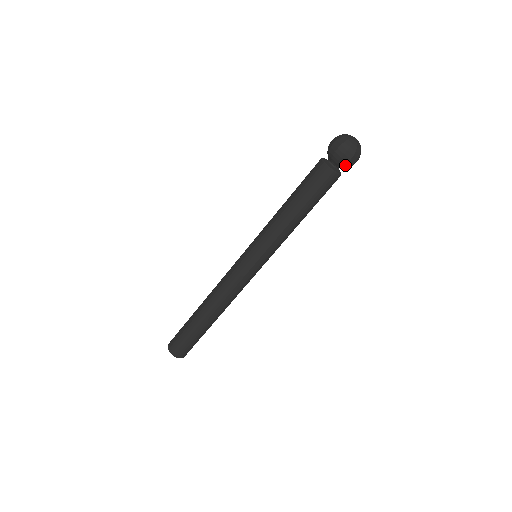
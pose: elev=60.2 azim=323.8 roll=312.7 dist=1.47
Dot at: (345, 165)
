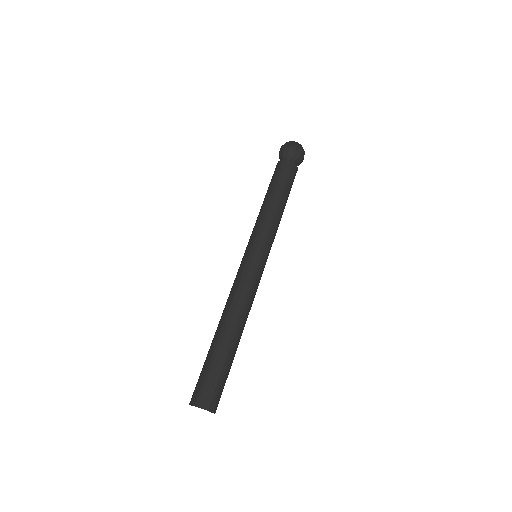
Dot at: (295, 155)
